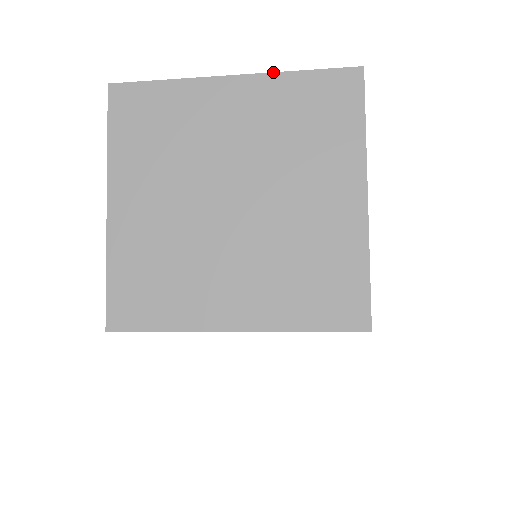
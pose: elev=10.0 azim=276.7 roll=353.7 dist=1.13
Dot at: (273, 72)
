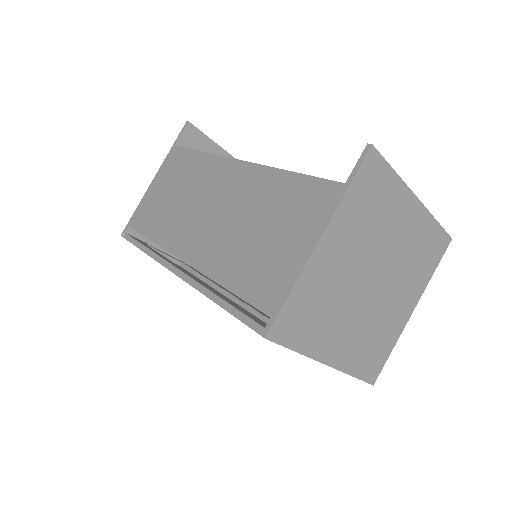
Dot at: occluded
